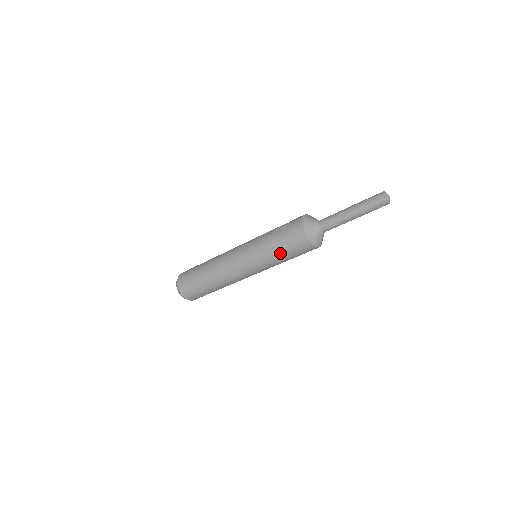
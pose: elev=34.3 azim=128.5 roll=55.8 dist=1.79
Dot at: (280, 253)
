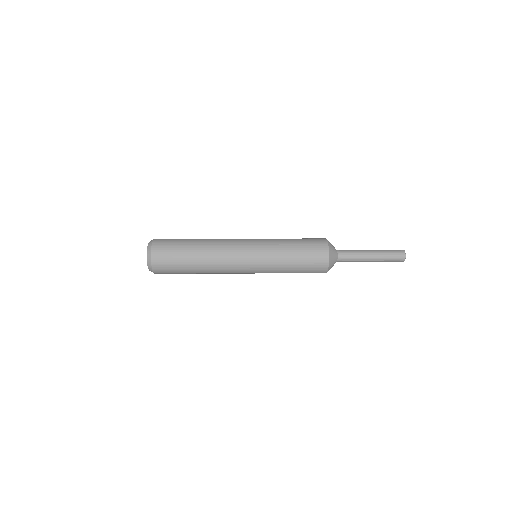
Dot at: (293, 250)
